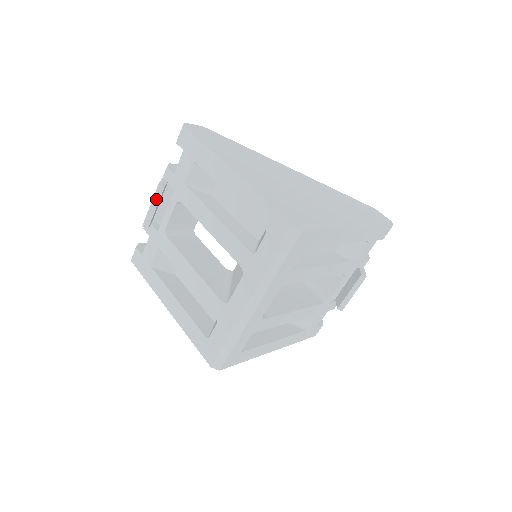
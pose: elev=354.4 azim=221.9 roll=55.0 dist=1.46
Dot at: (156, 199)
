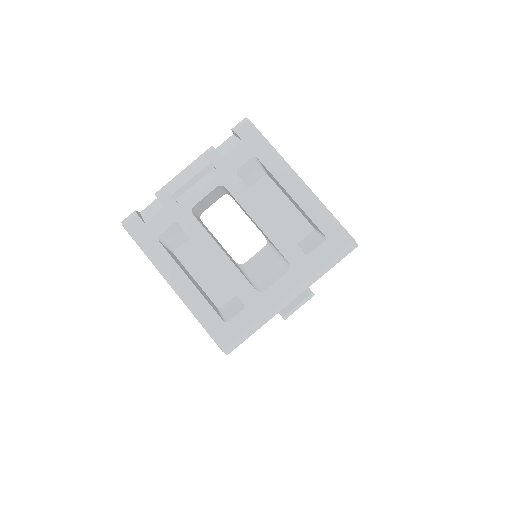
Dot at: (200, 175)
